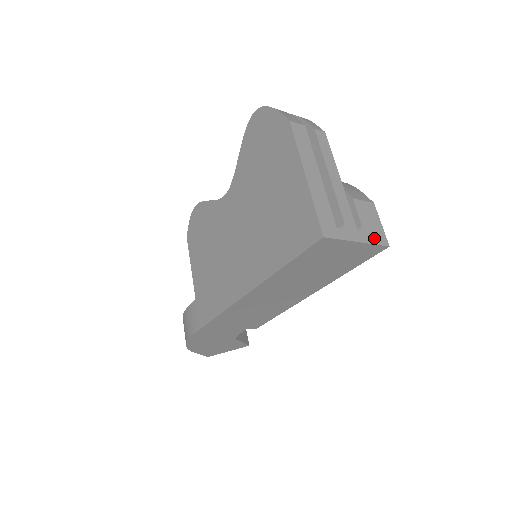
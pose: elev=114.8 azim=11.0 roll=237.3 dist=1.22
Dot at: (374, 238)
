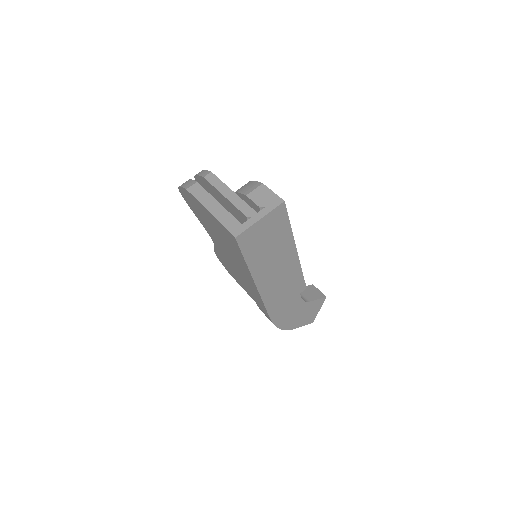
Dot at: (271, 206)
